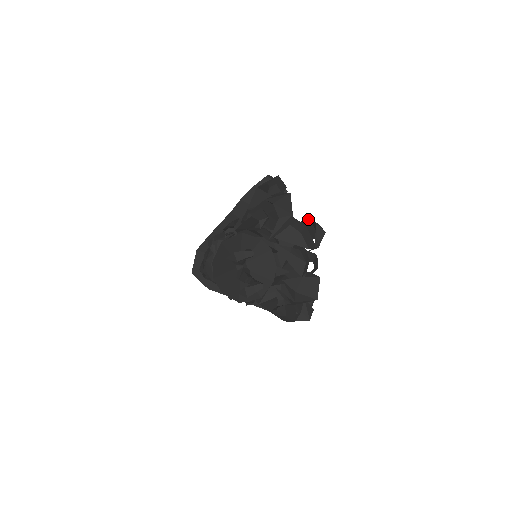
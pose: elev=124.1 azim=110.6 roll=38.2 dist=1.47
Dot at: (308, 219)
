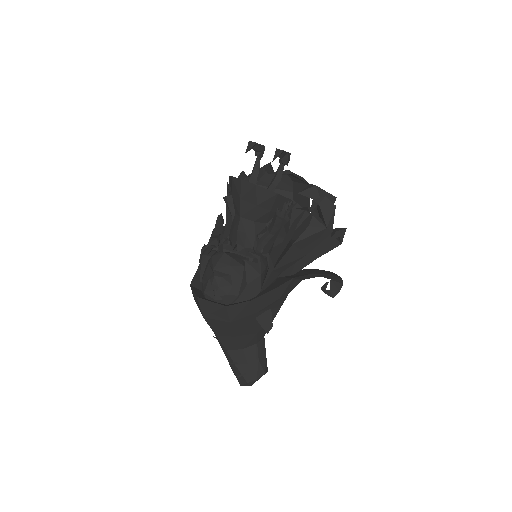
Dot at: occluded
